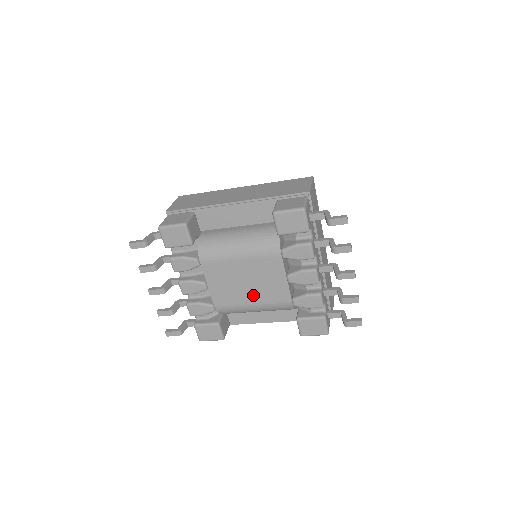
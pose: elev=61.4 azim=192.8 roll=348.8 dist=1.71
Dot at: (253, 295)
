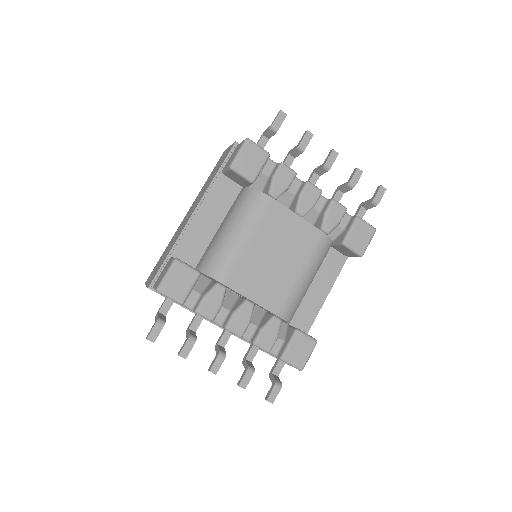
Dot at: (292, 264)
